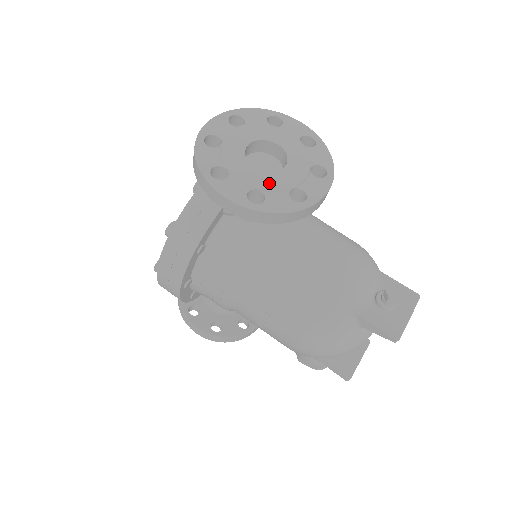
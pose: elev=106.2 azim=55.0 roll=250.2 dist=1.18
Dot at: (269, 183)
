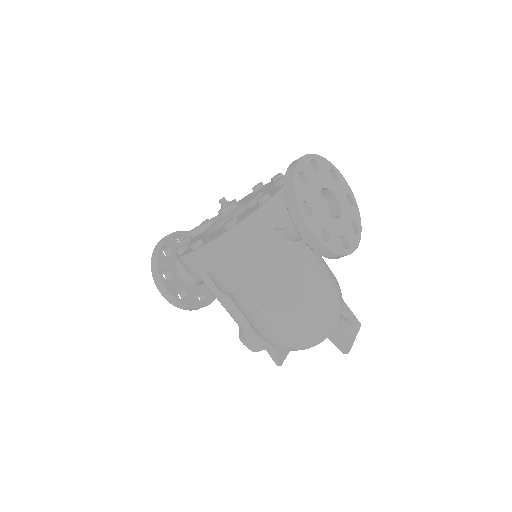
Dot at: (332, 227)
